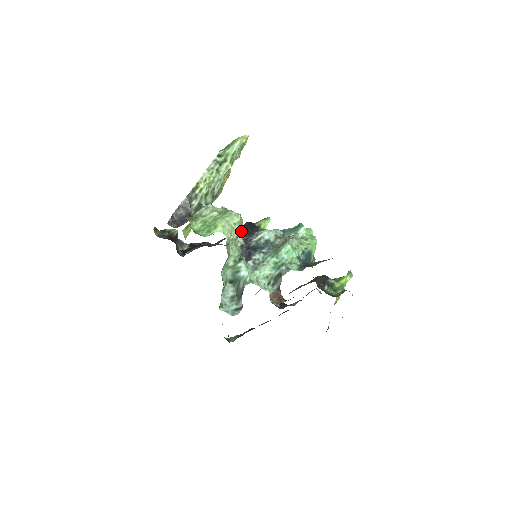
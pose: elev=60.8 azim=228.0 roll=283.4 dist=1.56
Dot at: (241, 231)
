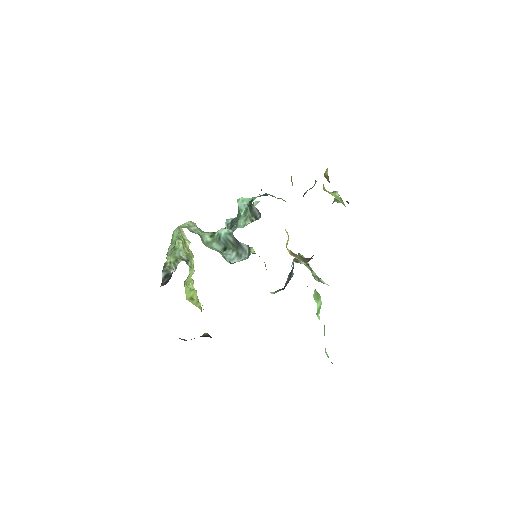
Dot at: occluded
